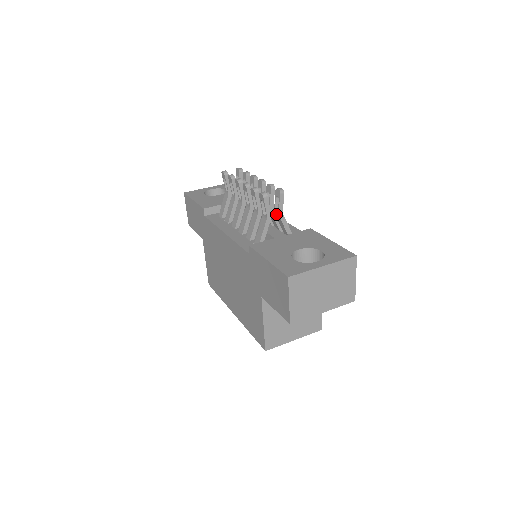
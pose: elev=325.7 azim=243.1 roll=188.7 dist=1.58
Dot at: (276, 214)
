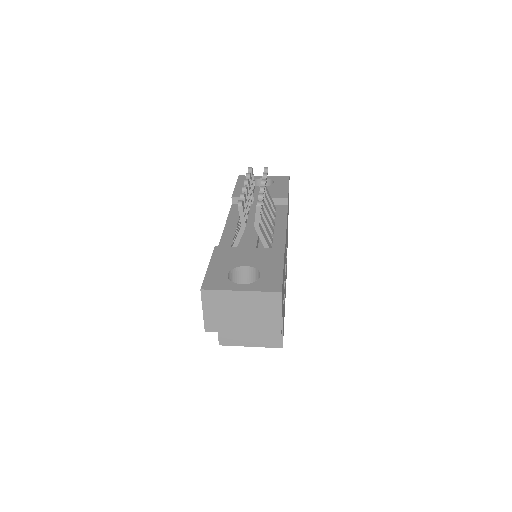
Dot at: occluded
